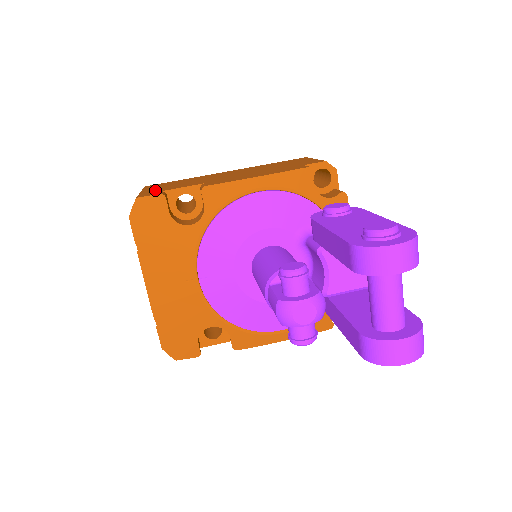
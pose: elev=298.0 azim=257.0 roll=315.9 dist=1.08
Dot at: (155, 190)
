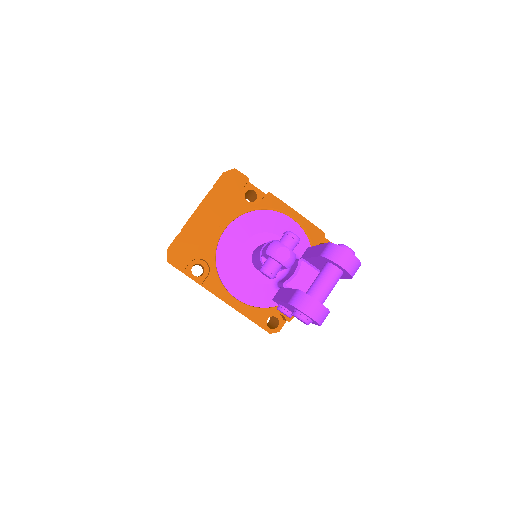
Dot at: occluded
